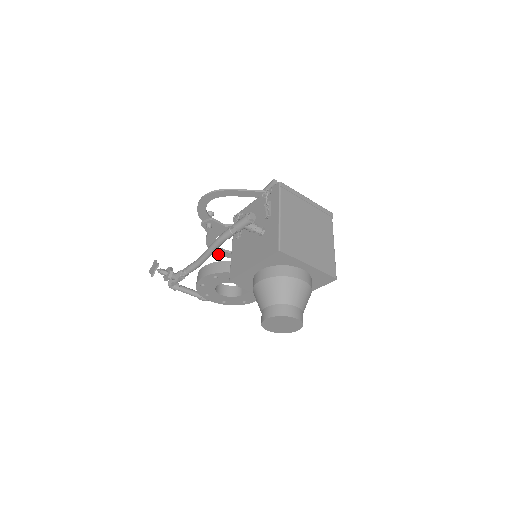
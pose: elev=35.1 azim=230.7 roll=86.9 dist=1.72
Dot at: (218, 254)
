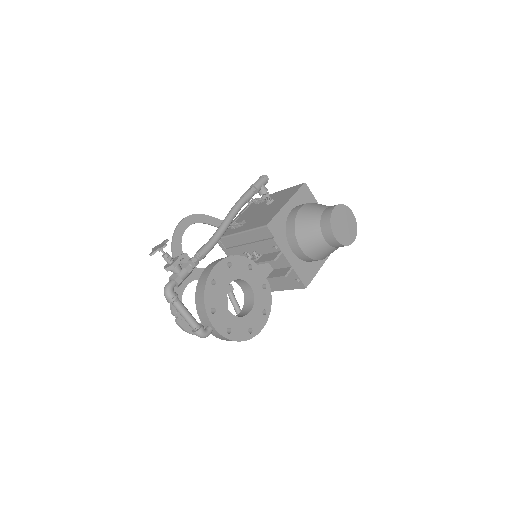
Dot at: (180, 325)
